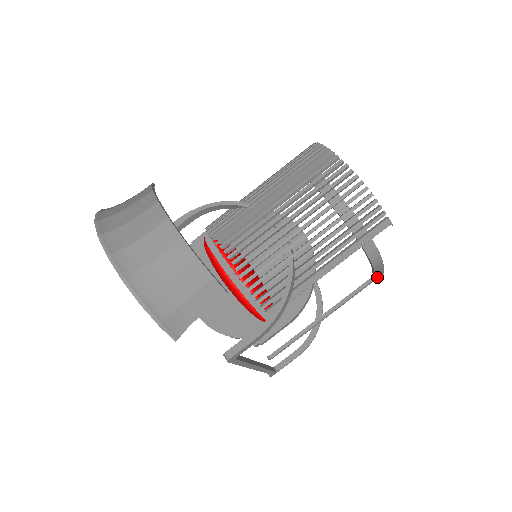
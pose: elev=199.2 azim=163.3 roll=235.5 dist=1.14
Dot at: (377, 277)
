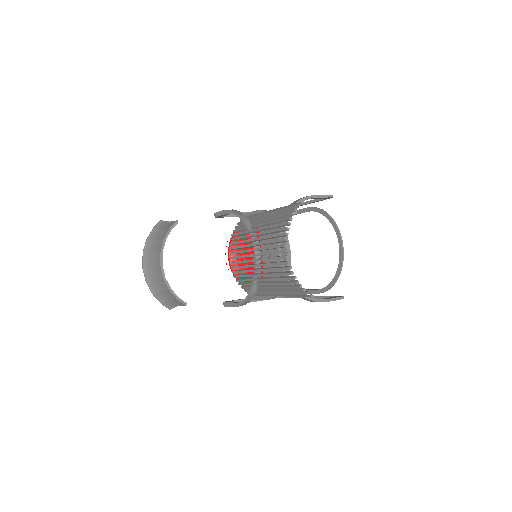
Dot at: occluded
